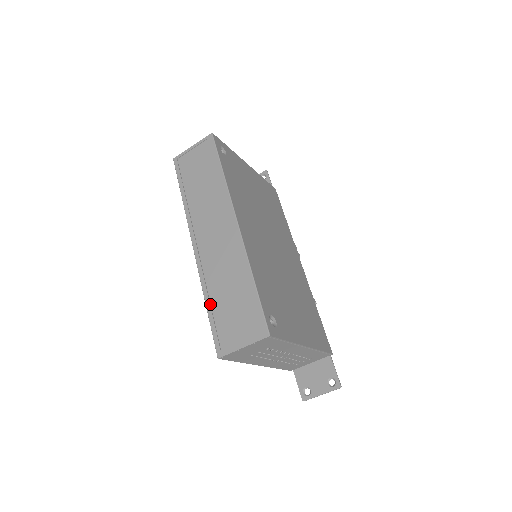
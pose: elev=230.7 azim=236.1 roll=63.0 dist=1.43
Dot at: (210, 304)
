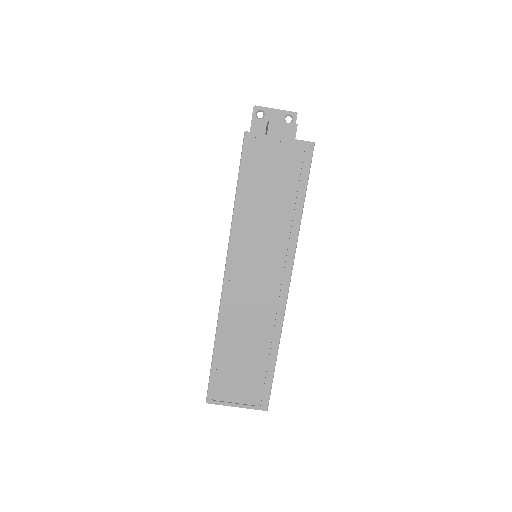
Dot at: (219, 350)
